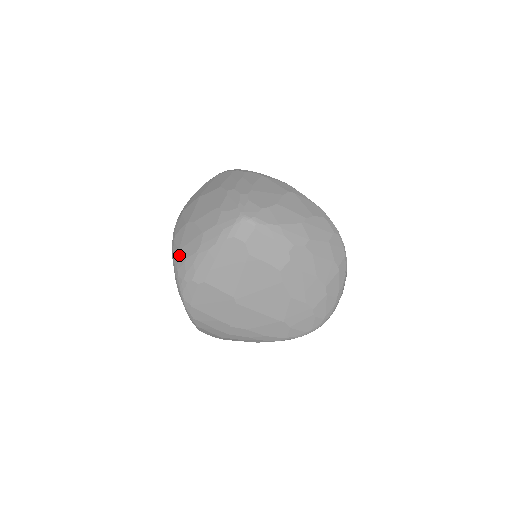
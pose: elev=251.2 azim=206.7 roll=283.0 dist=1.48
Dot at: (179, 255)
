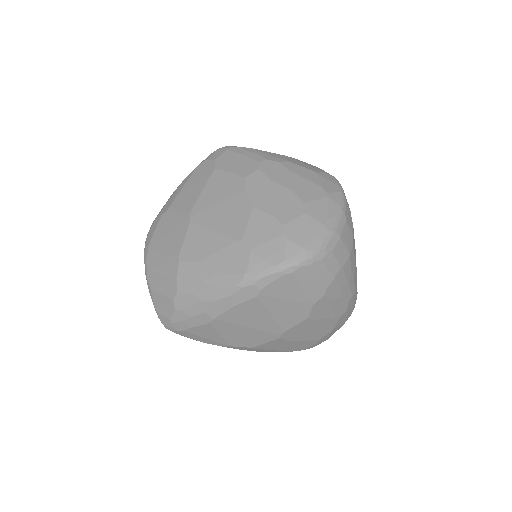
Dot at: occluded
